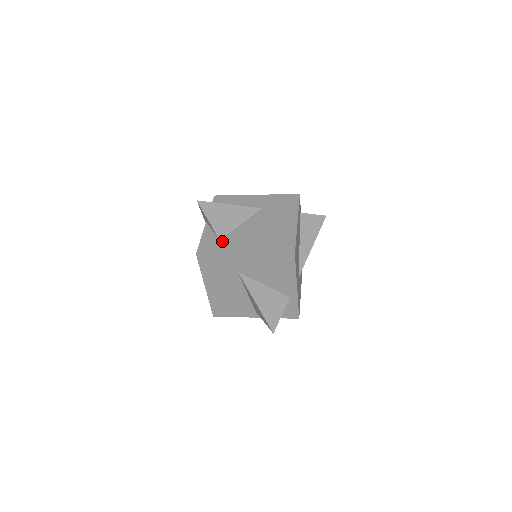
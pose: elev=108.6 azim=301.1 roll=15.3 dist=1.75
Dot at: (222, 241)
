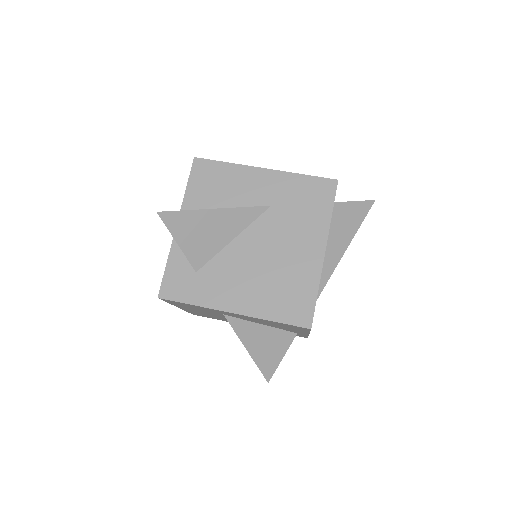
Dot at: (200, 276)
